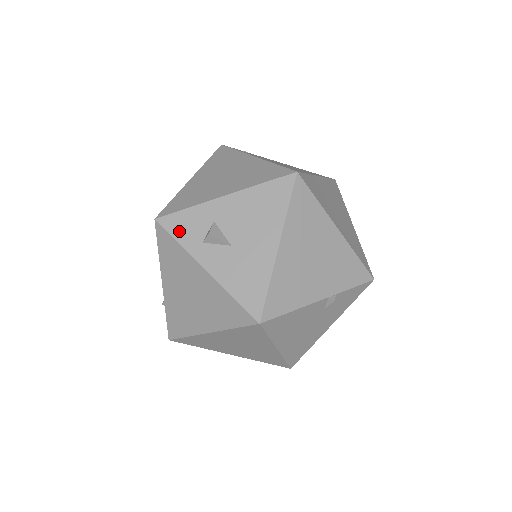
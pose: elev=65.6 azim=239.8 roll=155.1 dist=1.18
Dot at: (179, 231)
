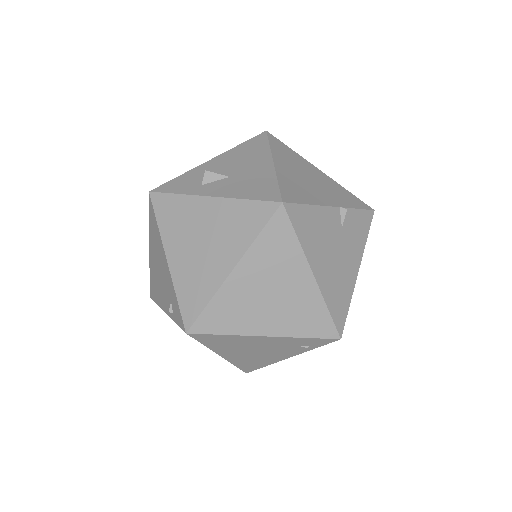
Dot at: (176, 188)
